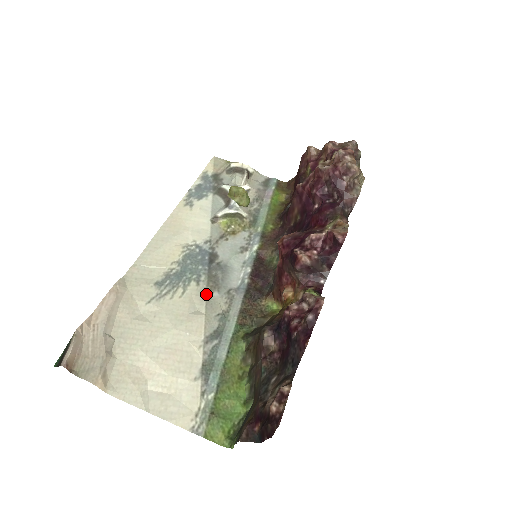
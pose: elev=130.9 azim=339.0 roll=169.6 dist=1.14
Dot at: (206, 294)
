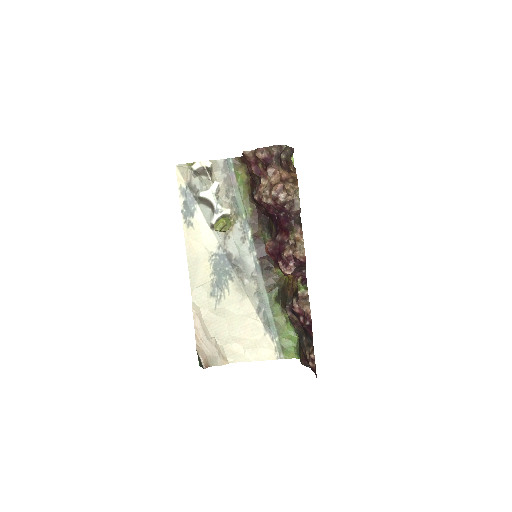
Dot at: (241, 284)
